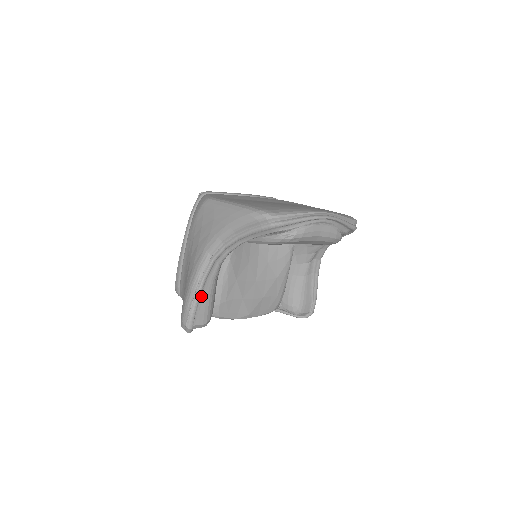
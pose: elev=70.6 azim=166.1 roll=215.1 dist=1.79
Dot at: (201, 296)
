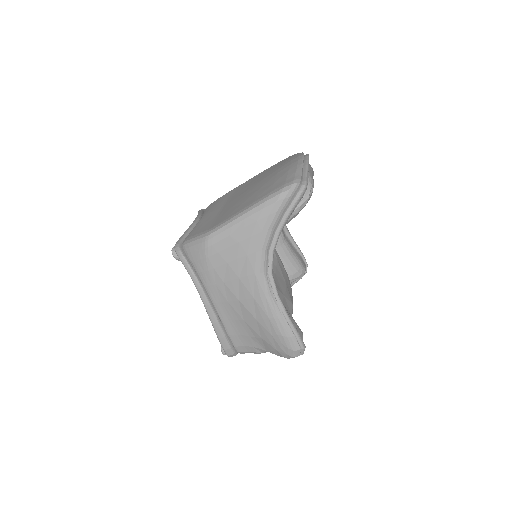
Dot at: occluded
